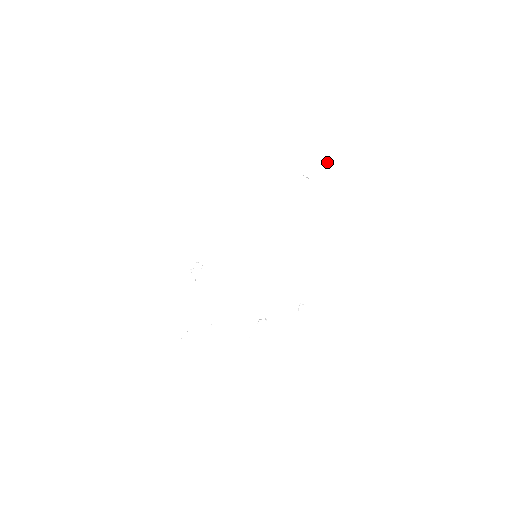
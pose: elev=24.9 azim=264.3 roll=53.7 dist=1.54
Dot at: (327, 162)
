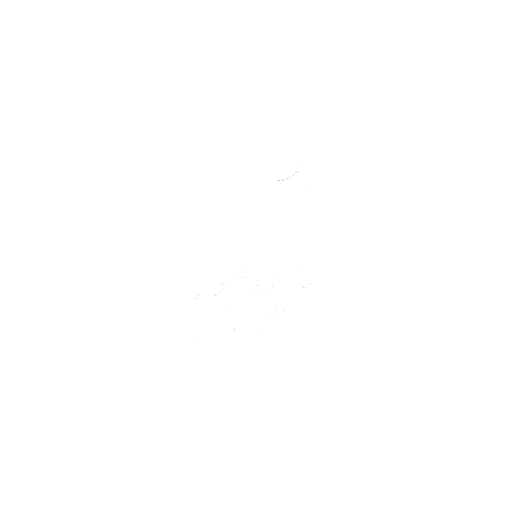
Dot at: occluded
